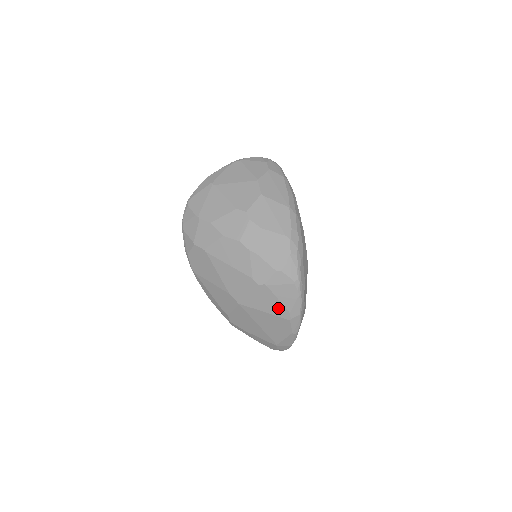
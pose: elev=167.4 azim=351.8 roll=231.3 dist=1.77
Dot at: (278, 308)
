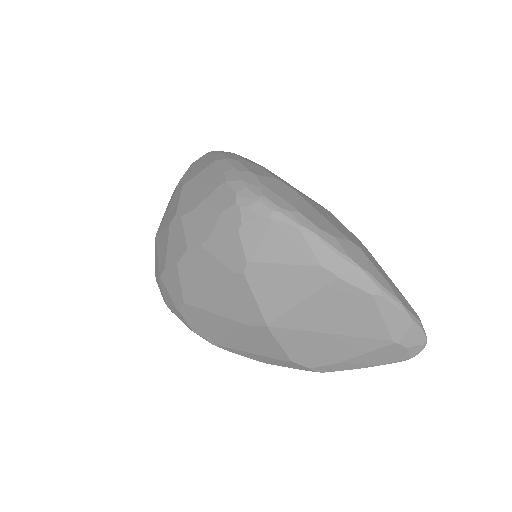
Dot at: (302, 277)
